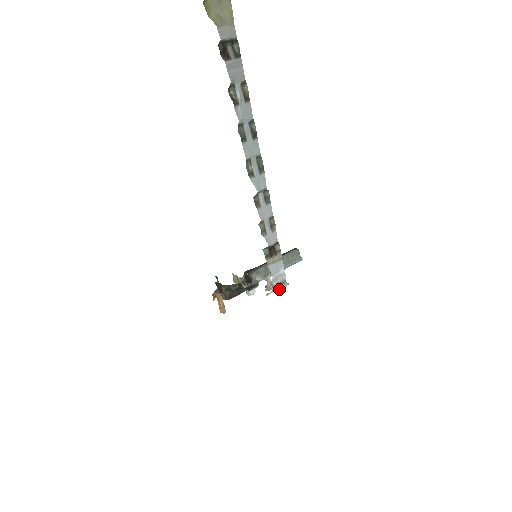
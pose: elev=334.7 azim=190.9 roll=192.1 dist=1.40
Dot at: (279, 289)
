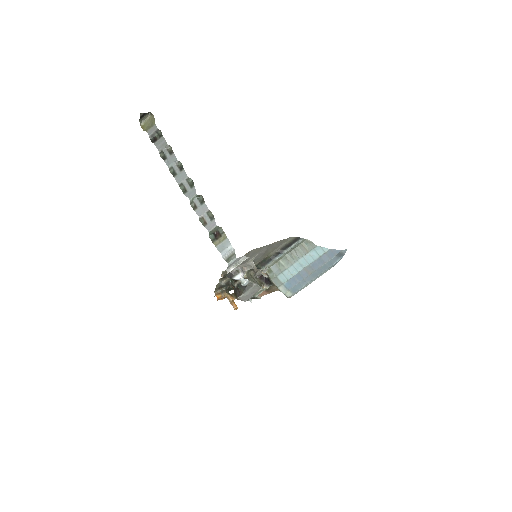
Dot at: (229, 261)
